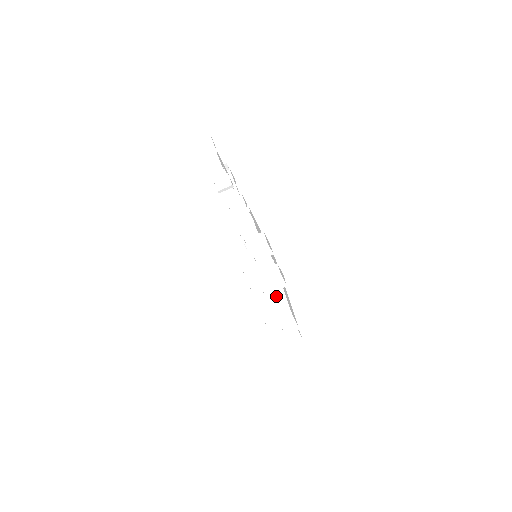
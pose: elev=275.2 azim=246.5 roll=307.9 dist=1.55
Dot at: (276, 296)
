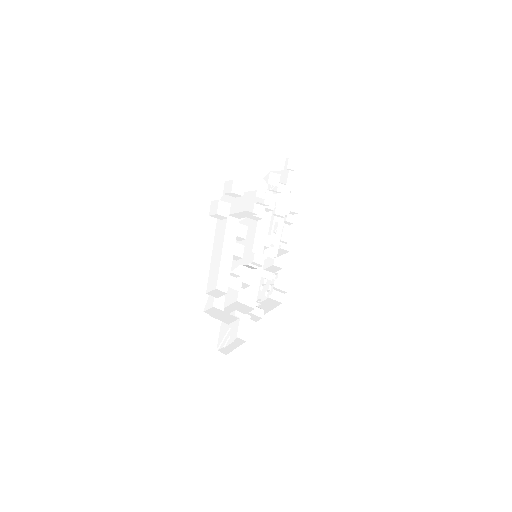
Dot at: (226, 259)
